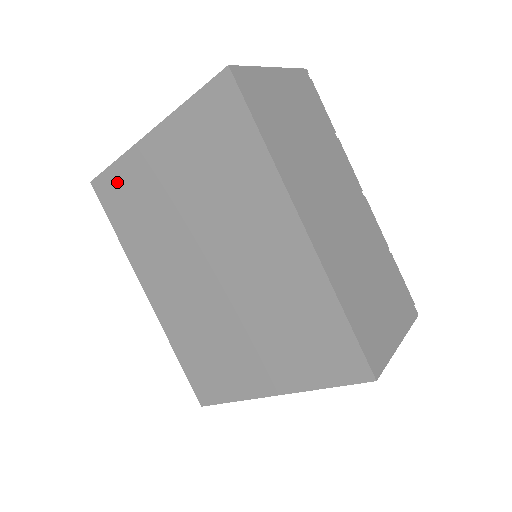
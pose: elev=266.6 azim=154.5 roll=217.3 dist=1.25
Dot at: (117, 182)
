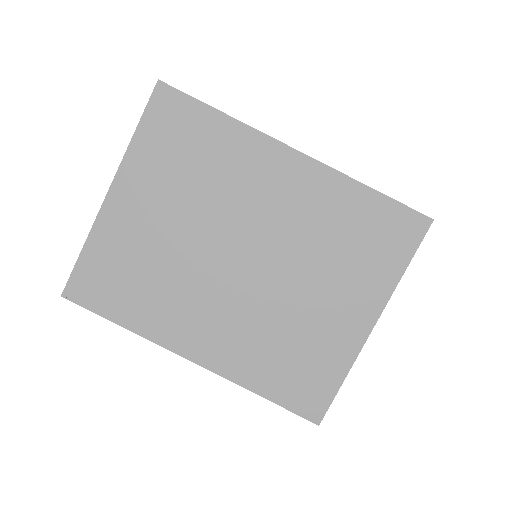
Dot at: (95, 267)
